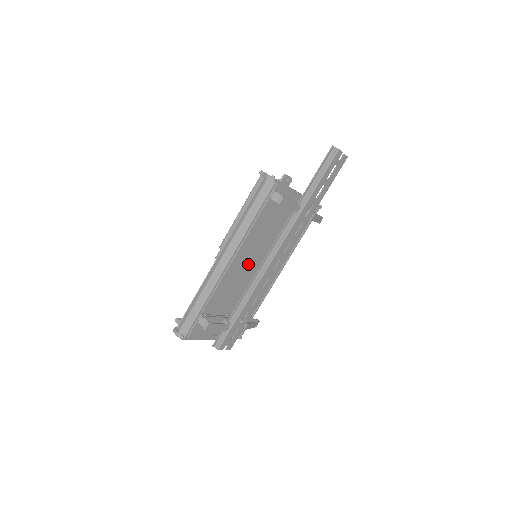
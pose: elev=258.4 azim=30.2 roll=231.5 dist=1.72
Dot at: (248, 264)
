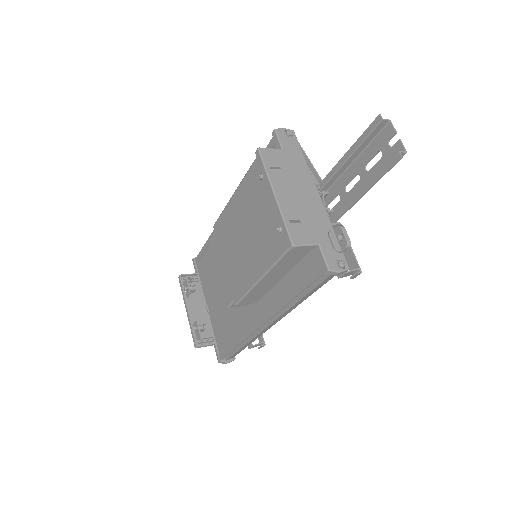
Dot at: occluded
